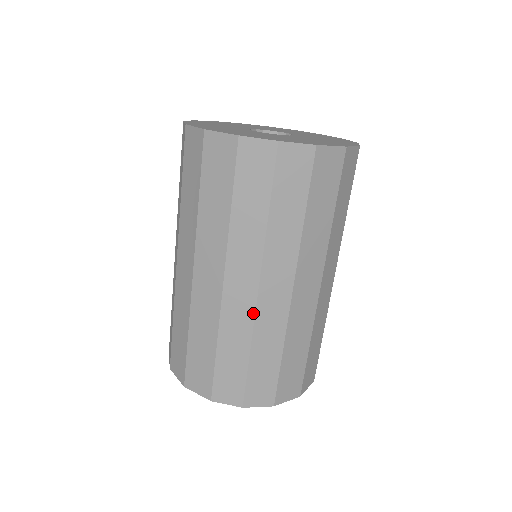
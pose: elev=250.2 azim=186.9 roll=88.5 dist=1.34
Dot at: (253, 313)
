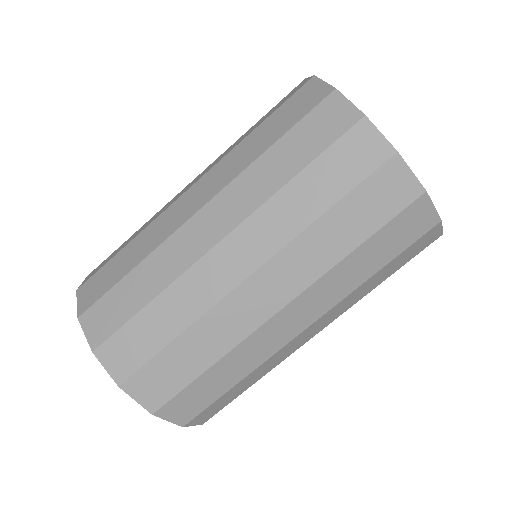
Dot at: (194, 261)
